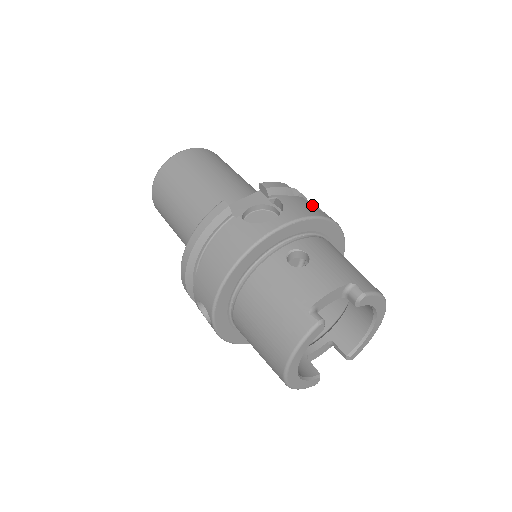
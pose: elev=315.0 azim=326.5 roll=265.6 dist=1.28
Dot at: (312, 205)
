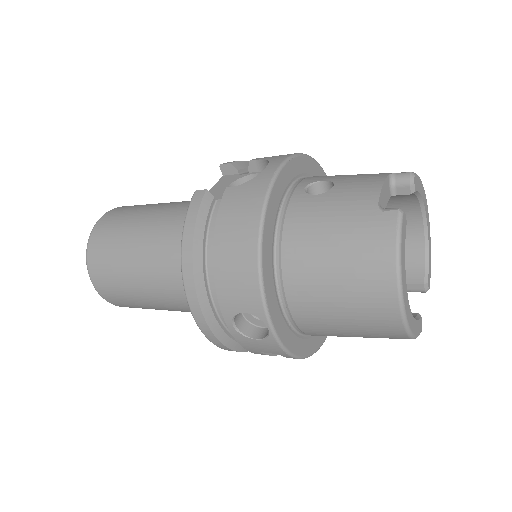
Dot at: occluded
